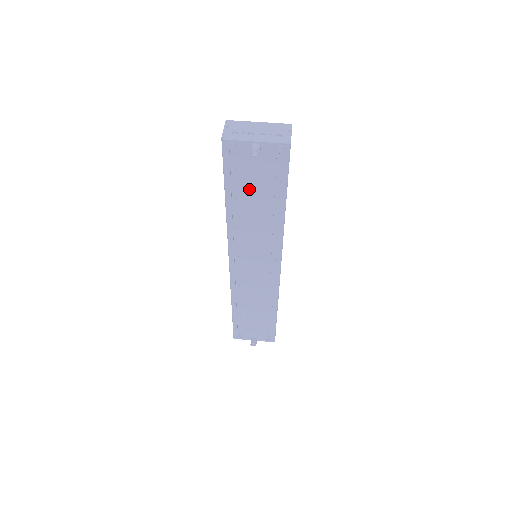
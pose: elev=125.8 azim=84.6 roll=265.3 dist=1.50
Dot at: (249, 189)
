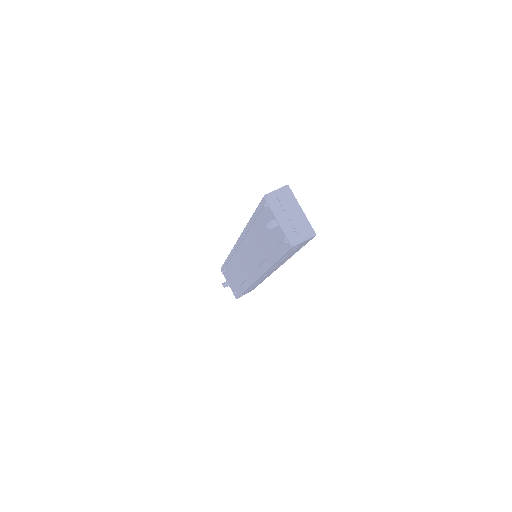
Dot at: (263, 232)
